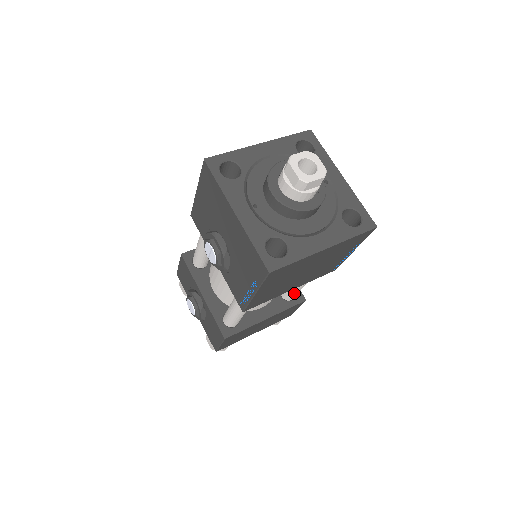
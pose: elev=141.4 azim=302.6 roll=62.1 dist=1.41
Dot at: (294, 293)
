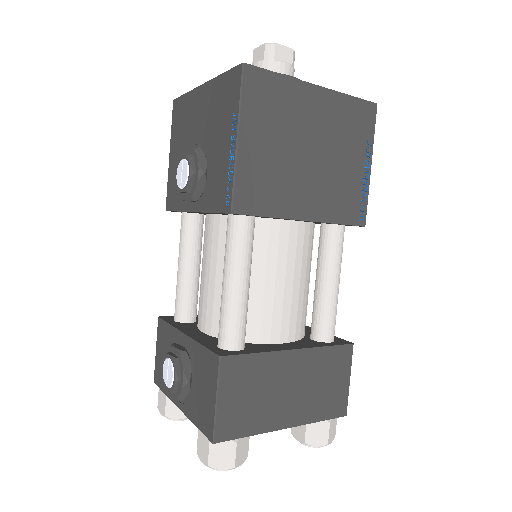
Dot at: (327, 312)
